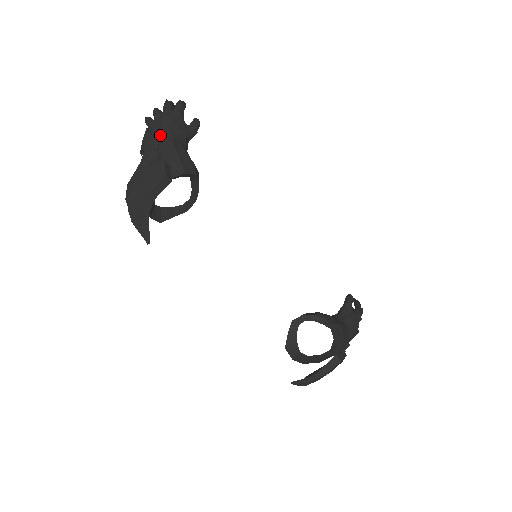
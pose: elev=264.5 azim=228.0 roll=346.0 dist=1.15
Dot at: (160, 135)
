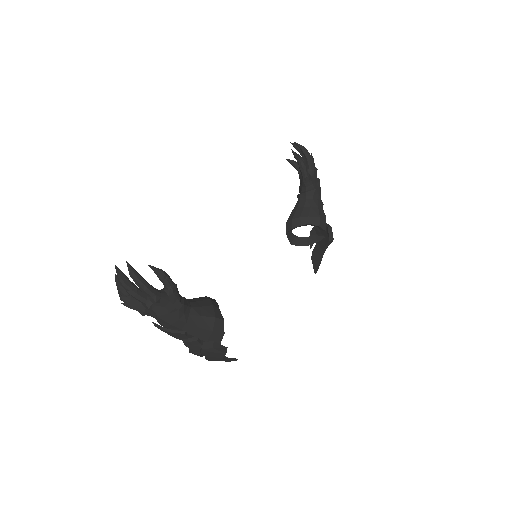
Dot at: (177, 328)
